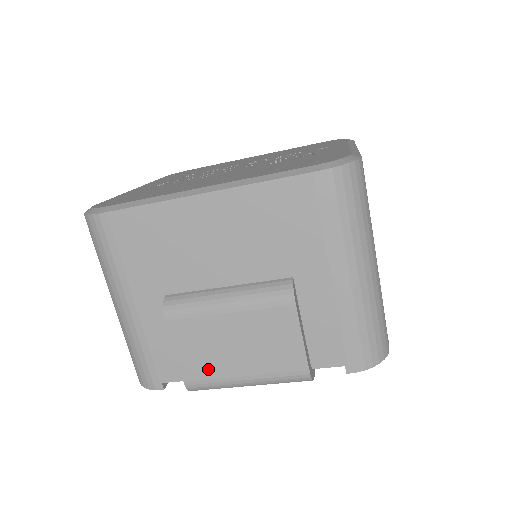
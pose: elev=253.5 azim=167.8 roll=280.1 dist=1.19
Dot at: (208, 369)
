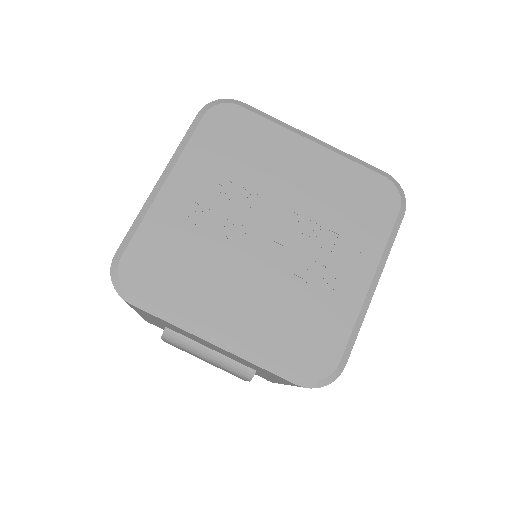
Dot at: occluded
